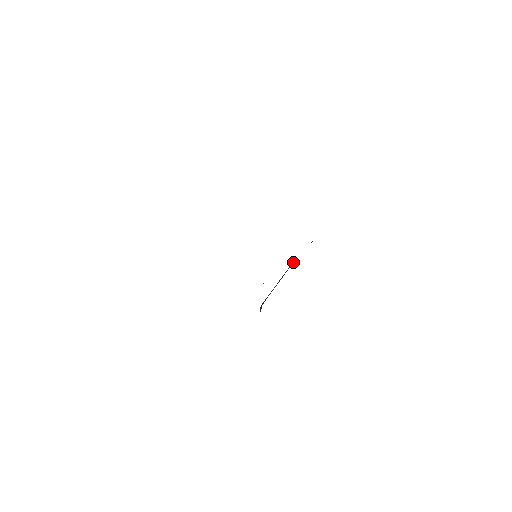
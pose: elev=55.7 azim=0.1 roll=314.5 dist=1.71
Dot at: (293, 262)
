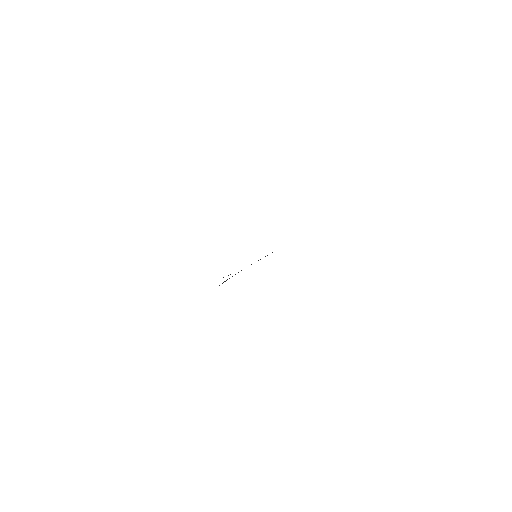
Dot at: occluded
